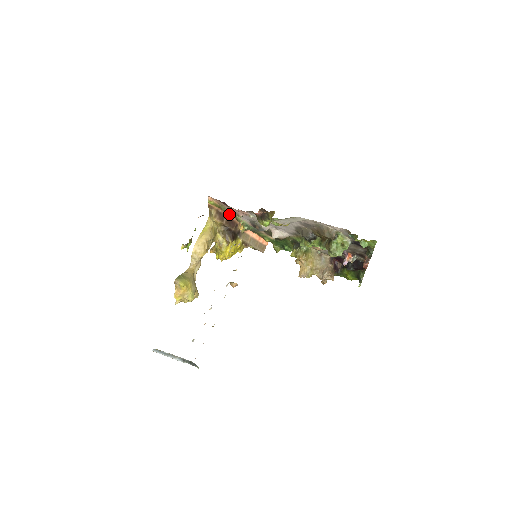
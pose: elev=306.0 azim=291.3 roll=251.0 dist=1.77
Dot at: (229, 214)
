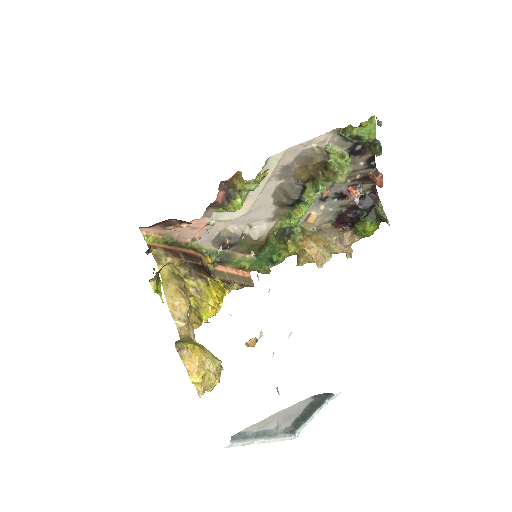
Dot at: (182, 247)
